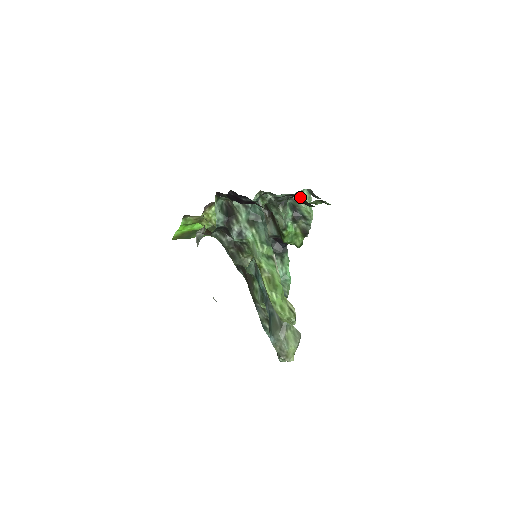
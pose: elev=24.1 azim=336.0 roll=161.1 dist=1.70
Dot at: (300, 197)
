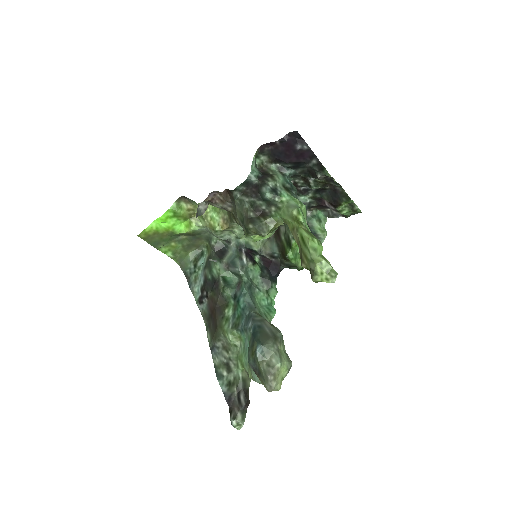
Dot at: (316, 216)
